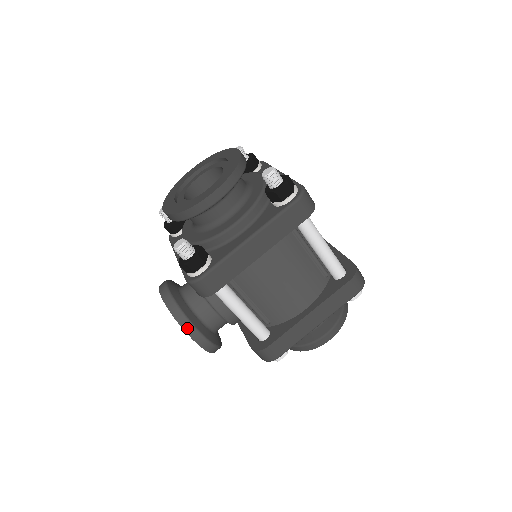
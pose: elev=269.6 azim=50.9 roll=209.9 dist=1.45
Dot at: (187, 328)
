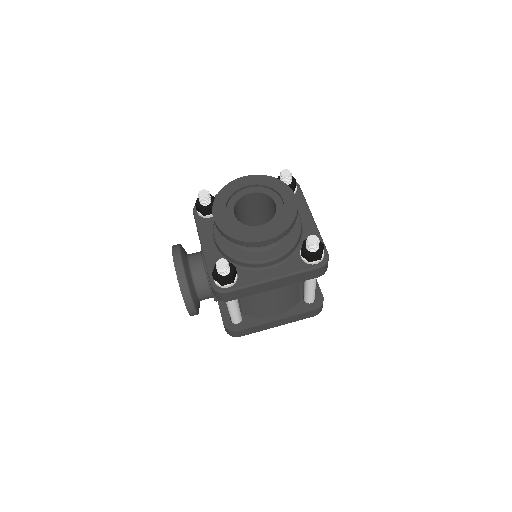
Dot at: (188, 303)
